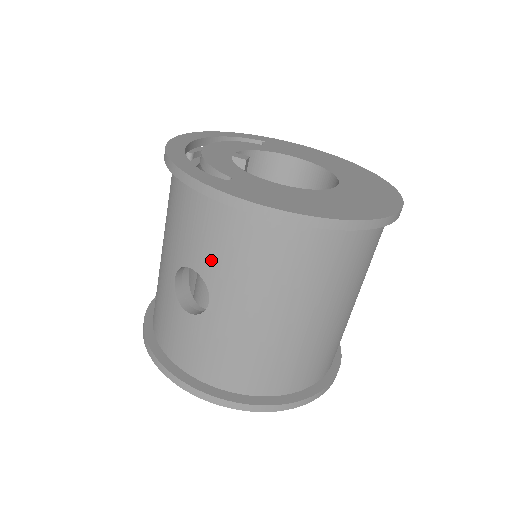
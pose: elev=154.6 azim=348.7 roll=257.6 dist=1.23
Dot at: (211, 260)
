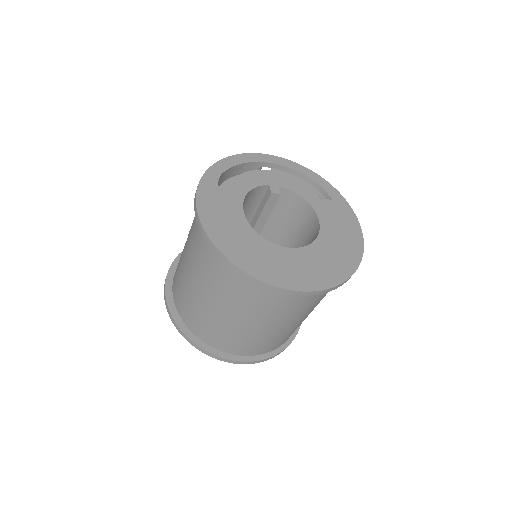
Dot at: (193, 220)
